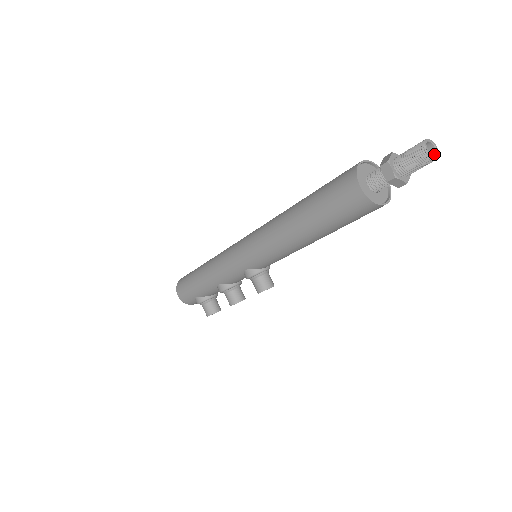
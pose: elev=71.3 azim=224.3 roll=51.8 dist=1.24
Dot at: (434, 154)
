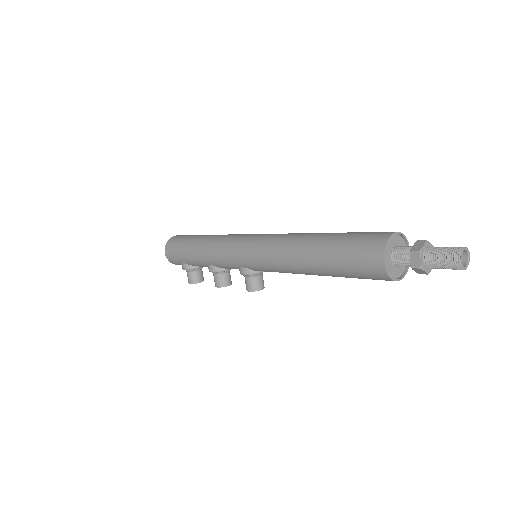
Dot at: (465, 262)
